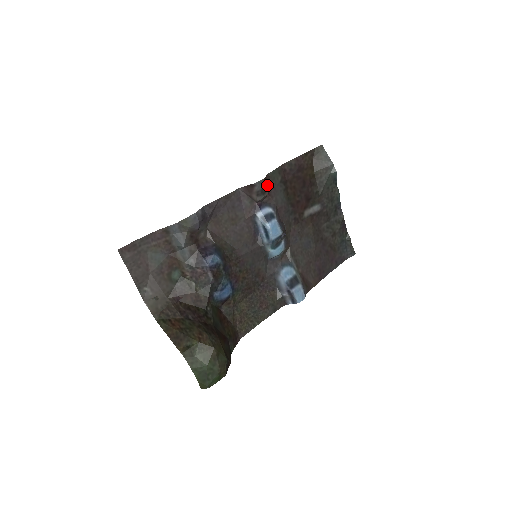
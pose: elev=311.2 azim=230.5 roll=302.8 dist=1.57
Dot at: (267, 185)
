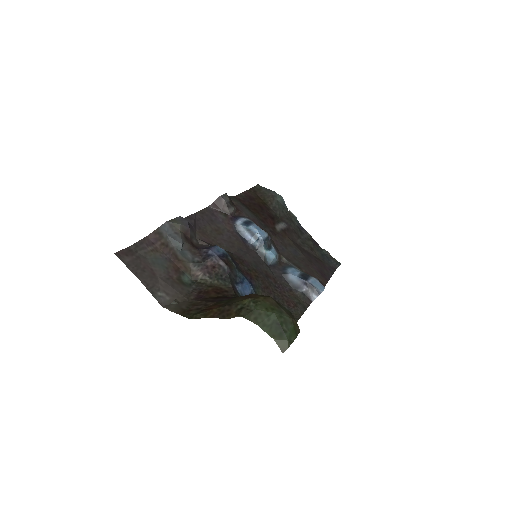
Dot at: (232, 202)
